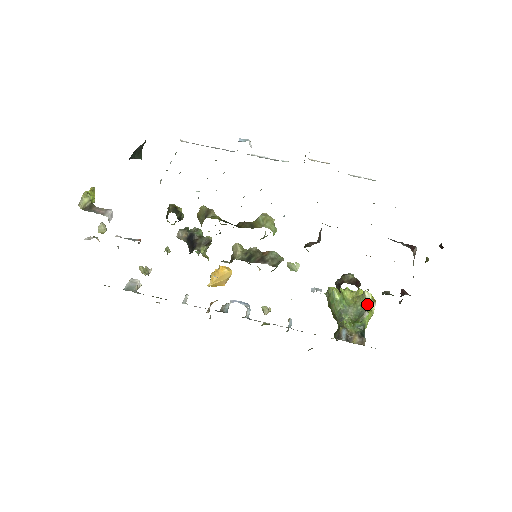
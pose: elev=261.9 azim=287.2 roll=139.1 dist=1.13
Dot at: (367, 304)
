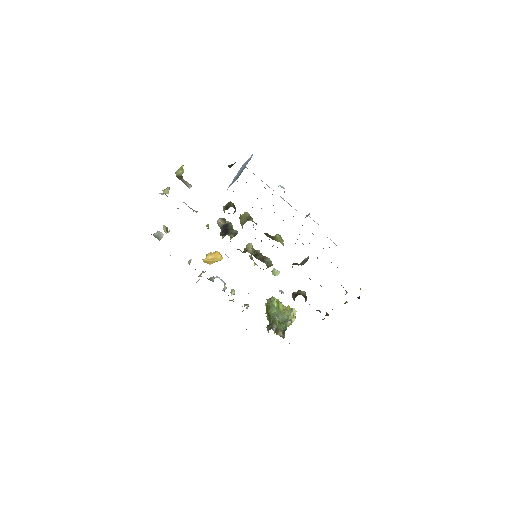
Dot at: (292, 316)
